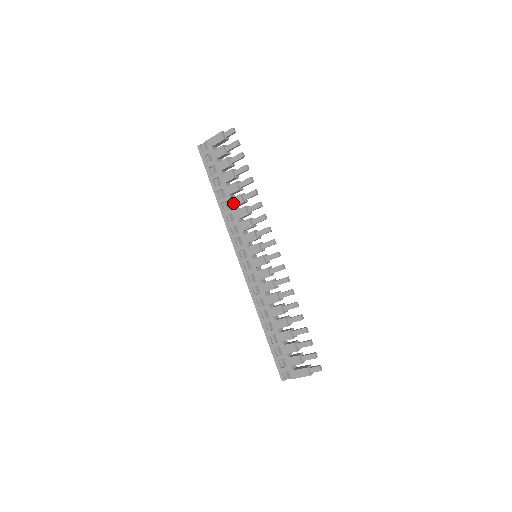
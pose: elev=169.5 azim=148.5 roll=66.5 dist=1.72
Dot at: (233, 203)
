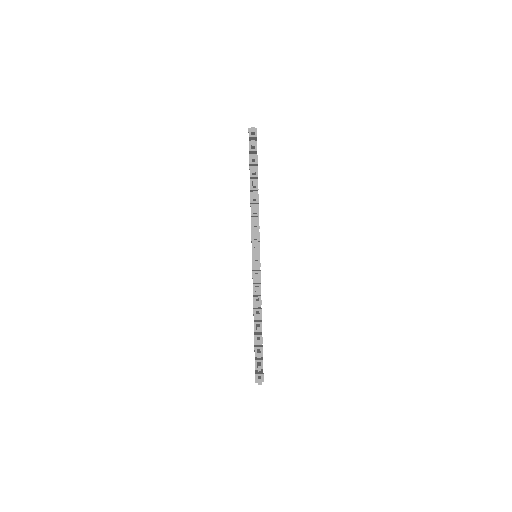
Dot at: occluded
